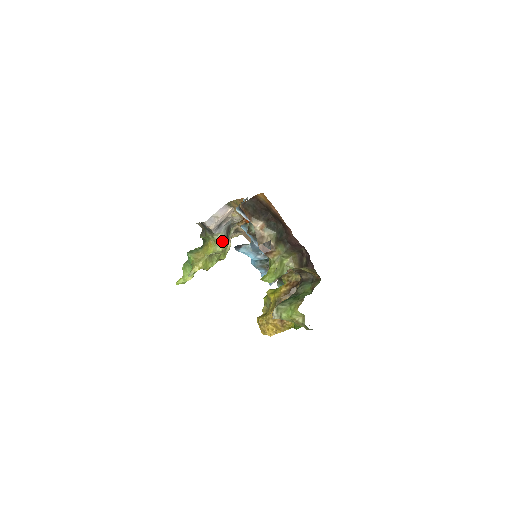
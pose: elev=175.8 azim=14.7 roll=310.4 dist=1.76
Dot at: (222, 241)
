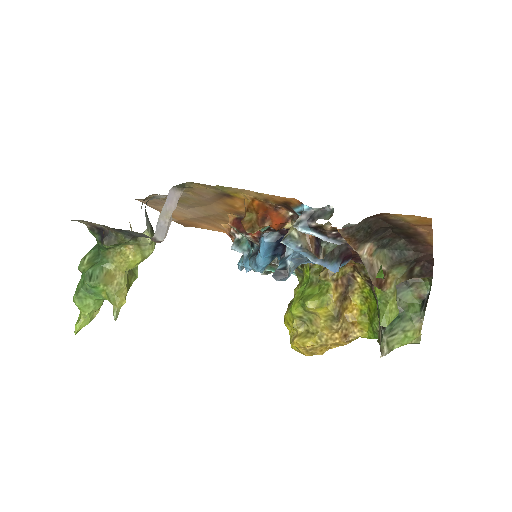
Dot at: occluded
